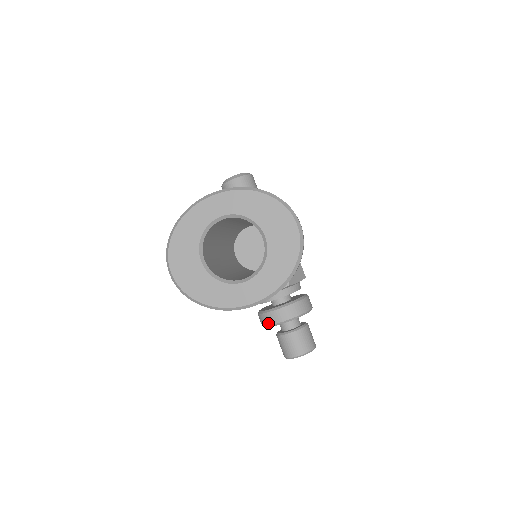
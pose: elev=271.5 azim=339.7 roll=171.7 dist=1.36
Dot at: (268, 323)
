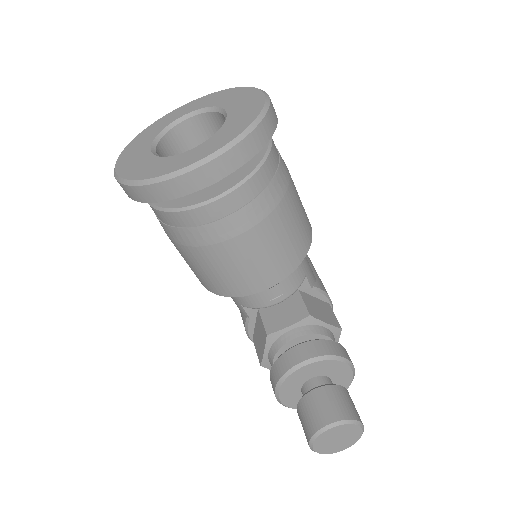
Dot at: (279, 375)
